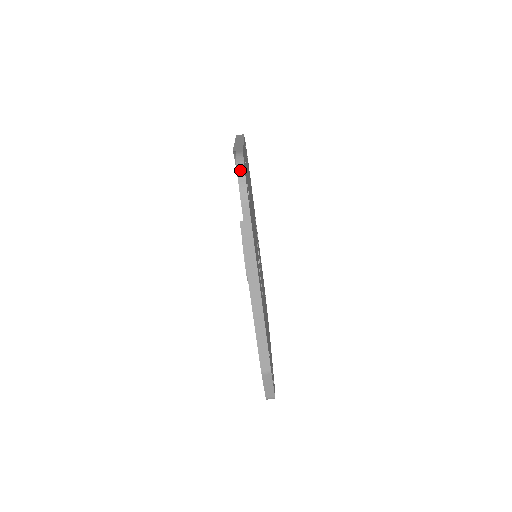
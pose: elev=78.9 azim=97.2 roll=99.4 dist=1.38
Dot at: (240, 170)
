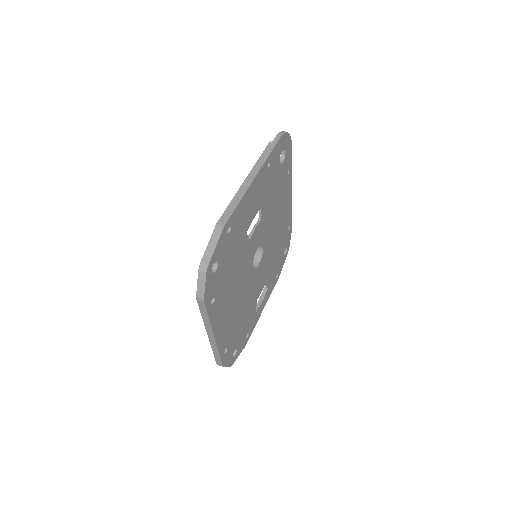
Dot at: occluded
